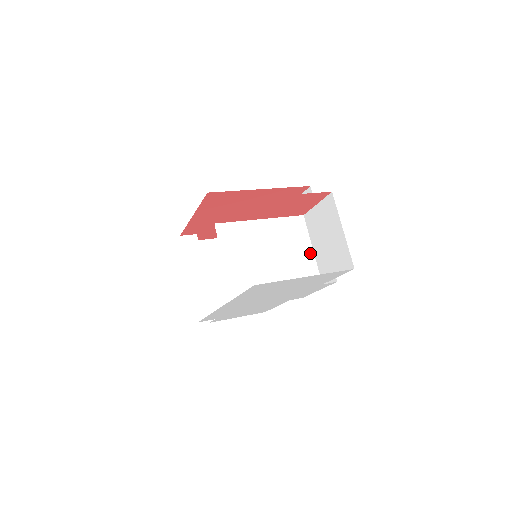
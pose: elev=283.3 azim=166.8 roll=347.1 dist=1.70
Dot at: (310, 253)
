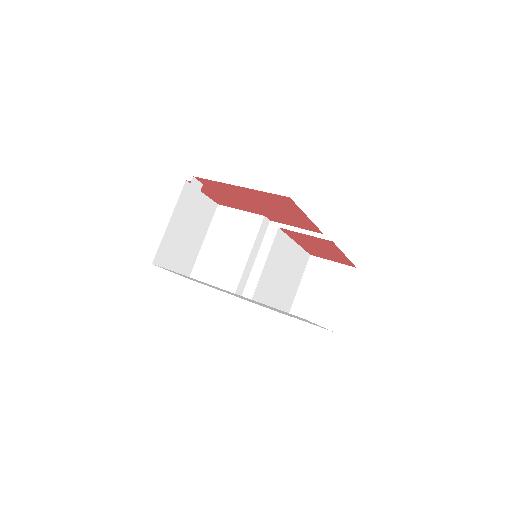
Dot at: (297, 287)
